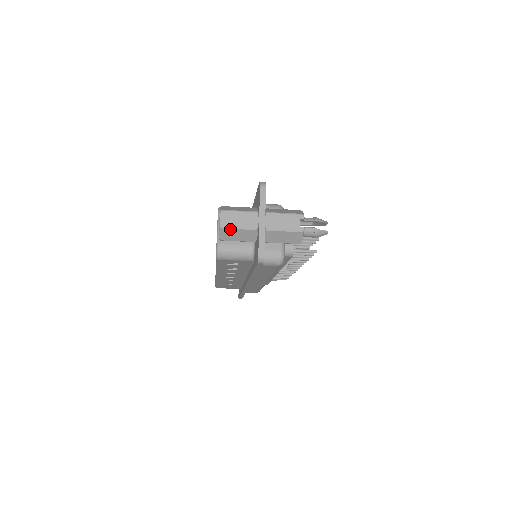
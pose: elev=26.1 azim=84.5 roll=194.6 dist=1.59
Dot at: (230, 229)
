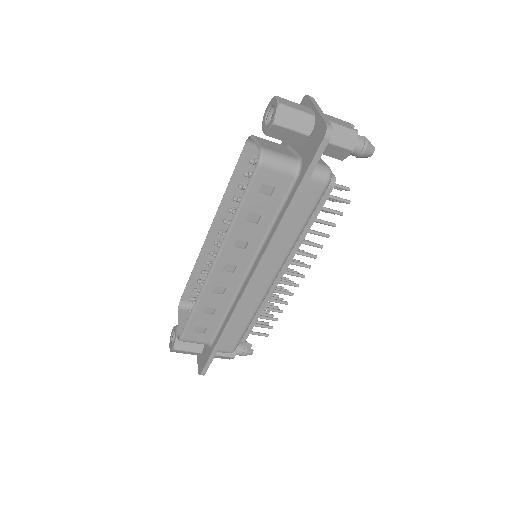
Dot at: (289, 108)
